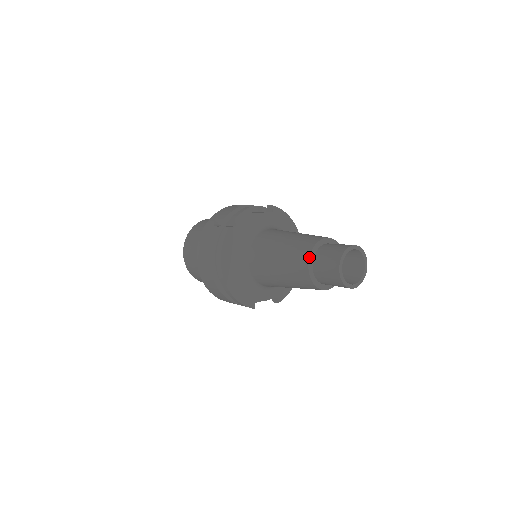
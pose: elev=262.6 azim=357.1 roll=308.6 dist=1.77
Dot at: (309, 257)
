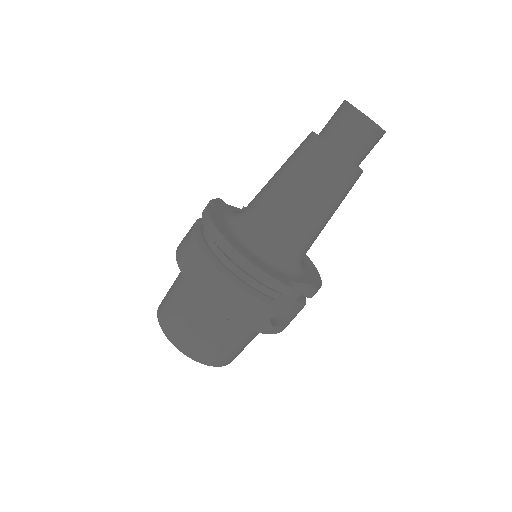
Dot at: (314, 135)
